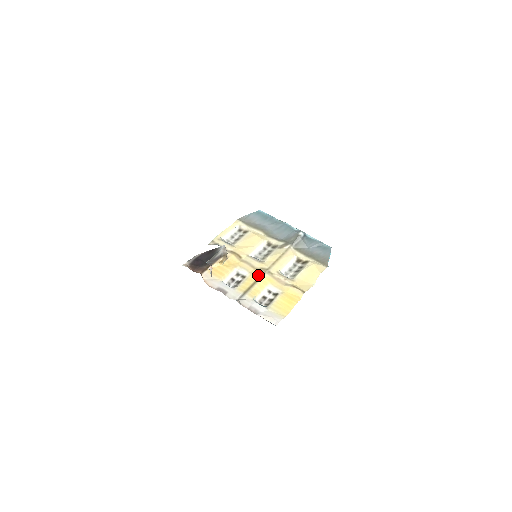
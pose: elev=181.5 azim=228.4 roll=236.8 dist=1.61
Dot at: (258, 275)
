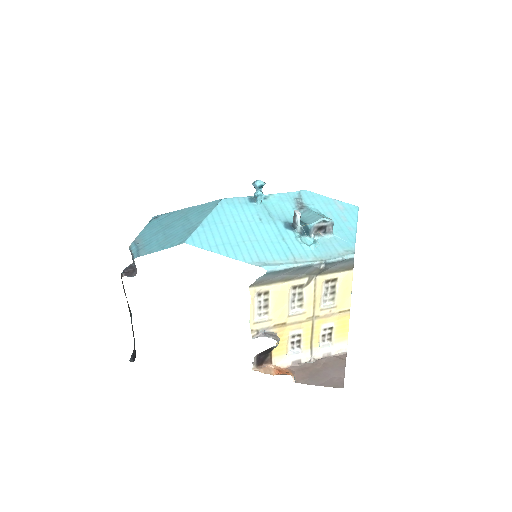
Dot at: (310, 327)
